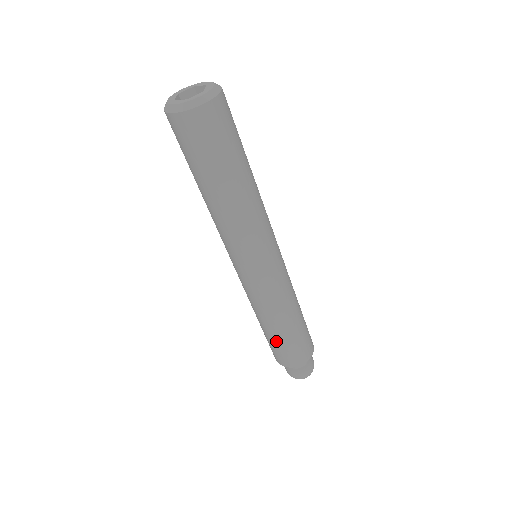
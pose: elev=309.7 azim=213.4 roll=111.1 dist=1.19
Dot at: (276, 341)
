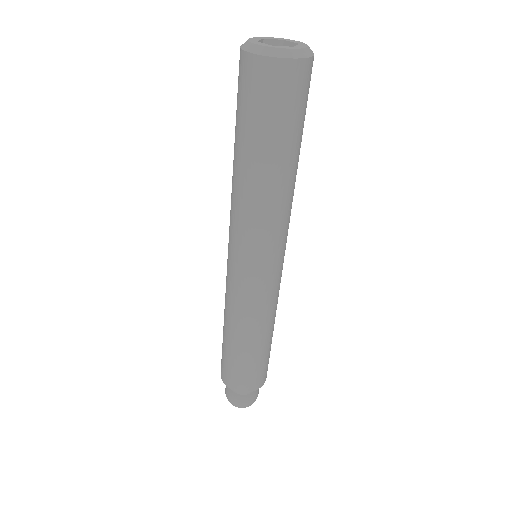
Dot at: (257, 359)
